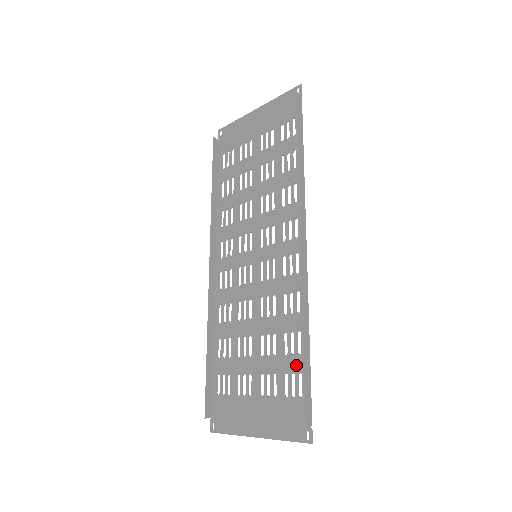
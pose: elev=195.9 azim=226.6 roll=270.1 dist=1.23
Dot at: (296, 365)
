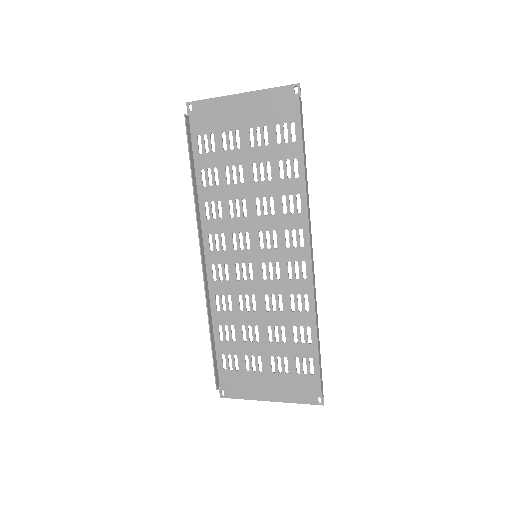
Dot at: (307, 352)
